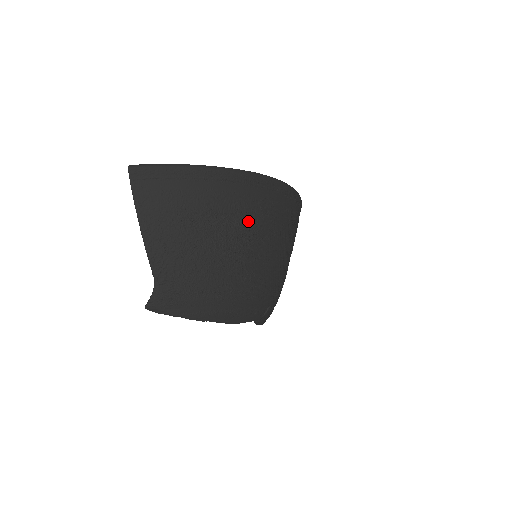
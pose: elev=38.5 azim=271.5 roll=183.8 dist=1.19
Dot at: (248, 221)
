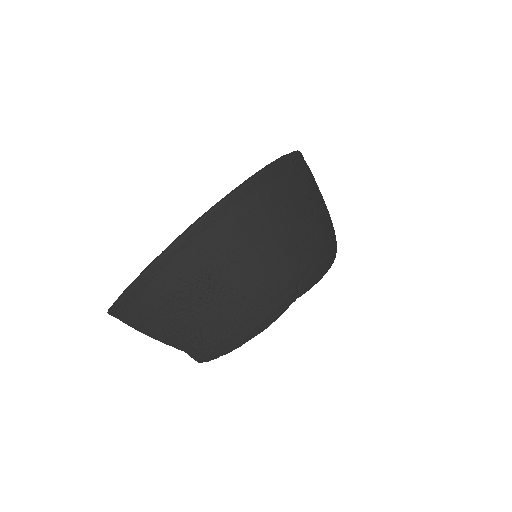
Dot at: (202, 275)
